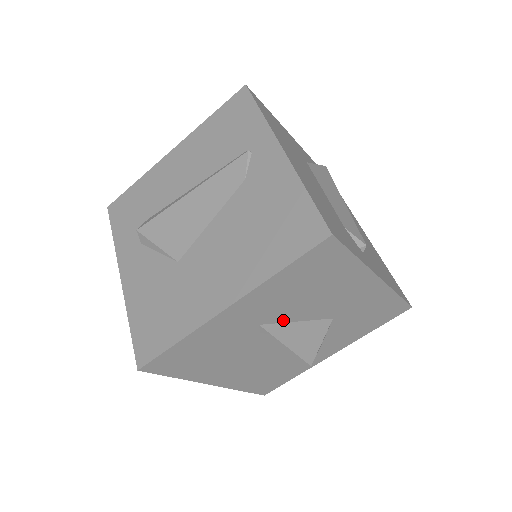
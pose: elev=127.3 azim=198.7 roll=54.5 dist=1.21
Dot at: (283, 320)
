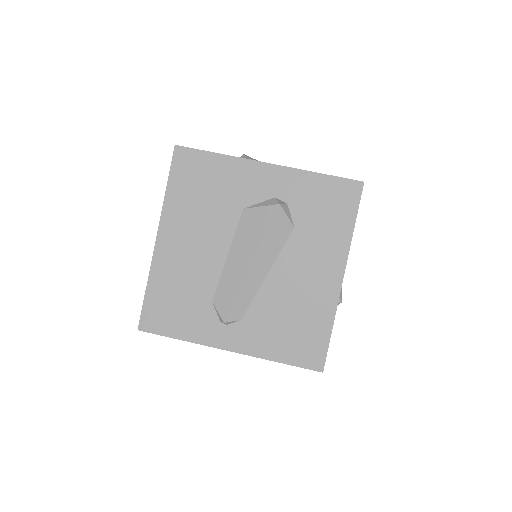
Dot at: occluded
